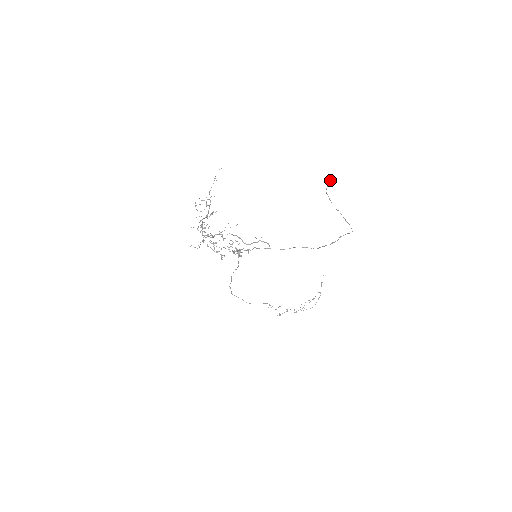
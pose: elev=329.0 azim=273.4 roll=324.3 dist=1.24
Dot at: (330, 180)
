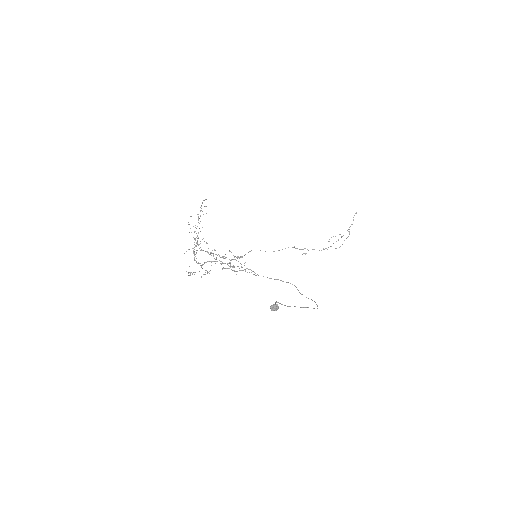
Dot at: (272, 309)
